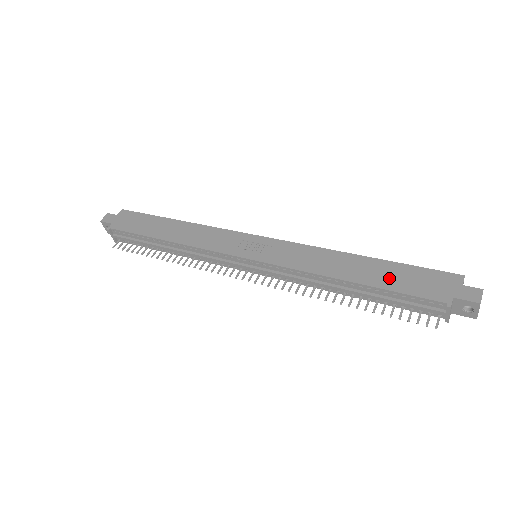
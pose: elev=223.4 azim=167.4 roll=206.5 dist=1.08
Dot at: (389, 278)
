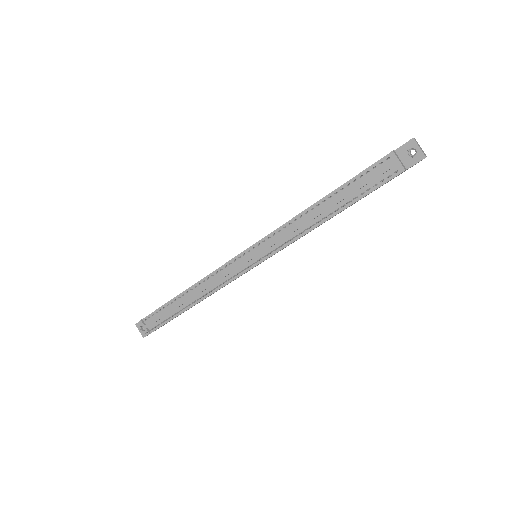
Dot at: occluded
